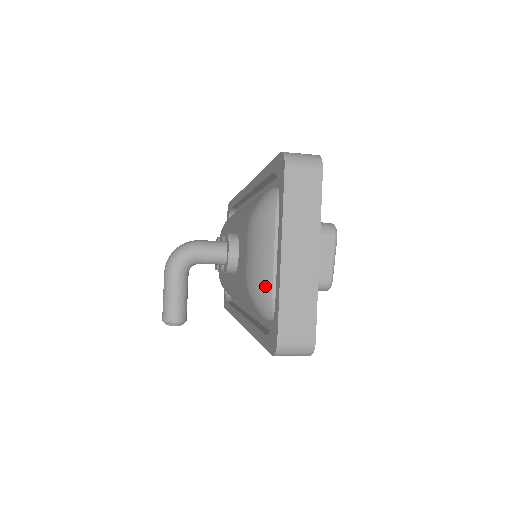
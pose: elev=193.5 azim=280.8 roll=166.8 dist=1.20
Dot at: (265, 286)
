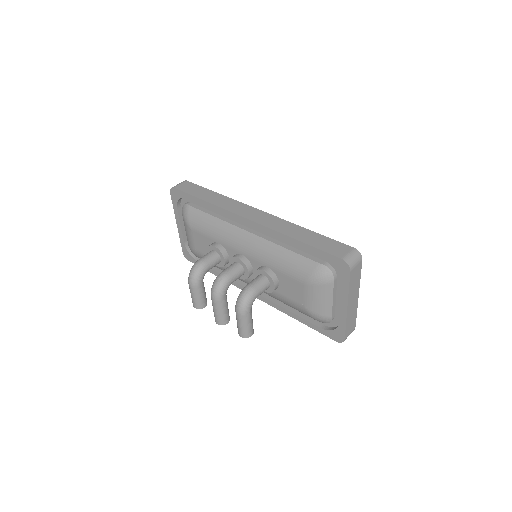
Dot at: (327, 314)
